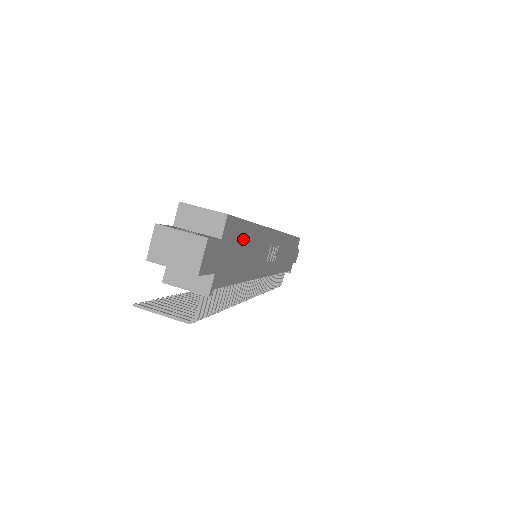
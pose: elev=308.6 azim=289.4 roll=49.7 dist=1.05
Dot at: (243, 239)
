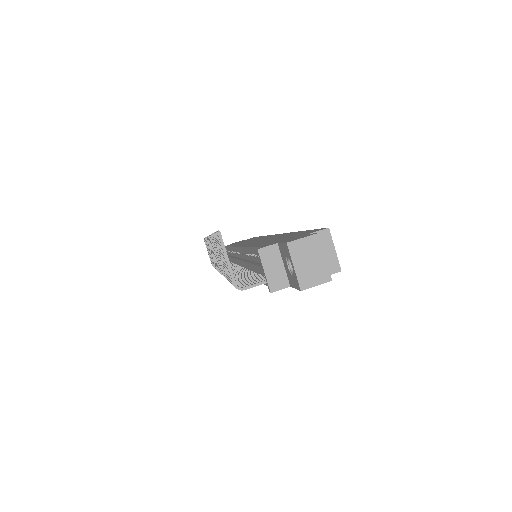
Dot at: occluded
